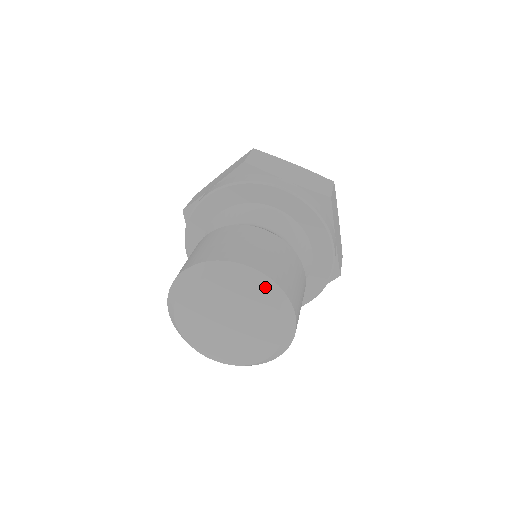
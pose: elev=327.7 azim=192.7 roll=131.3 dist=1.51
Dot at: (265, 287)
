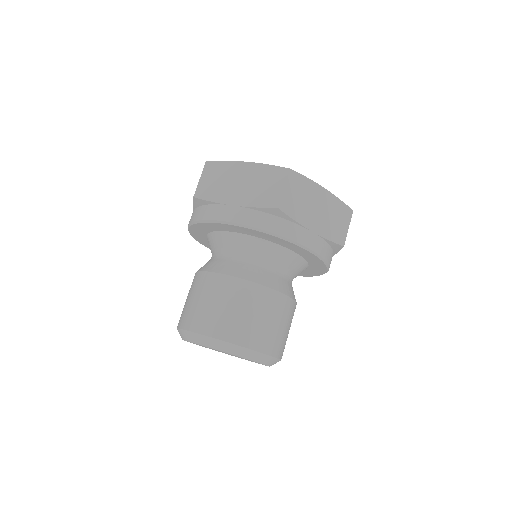
Dot at: (267, 361)
